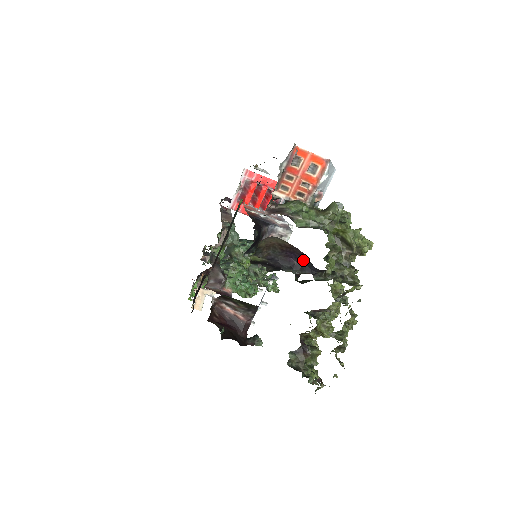
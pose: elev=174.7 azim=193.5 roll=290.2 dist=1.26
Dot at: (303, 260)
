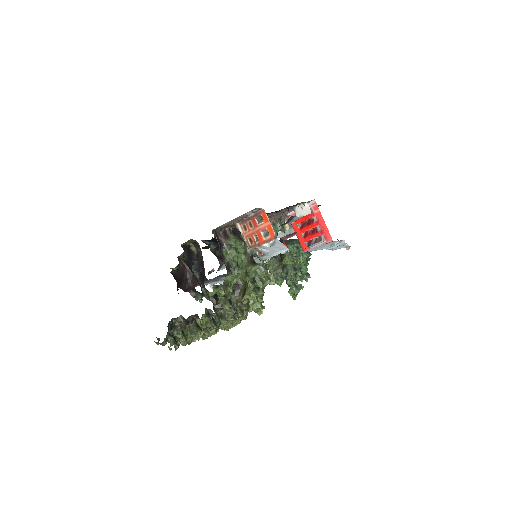
Dot at: (204, 273)
